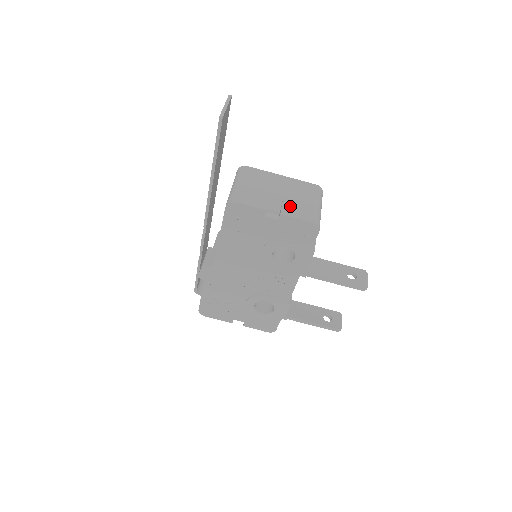
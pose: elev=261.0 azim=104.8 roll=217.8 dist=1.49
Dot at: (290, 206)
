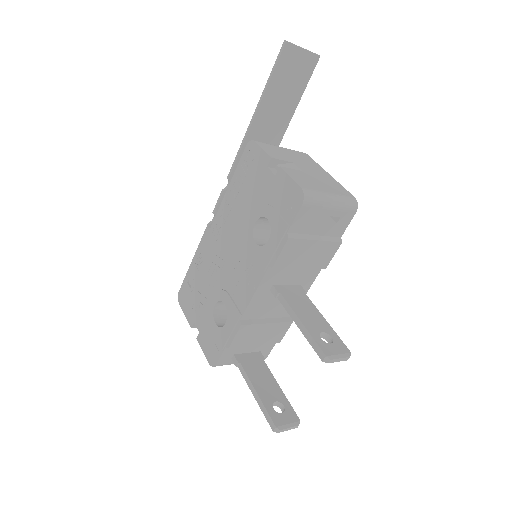
Dot at: (299, 174)
